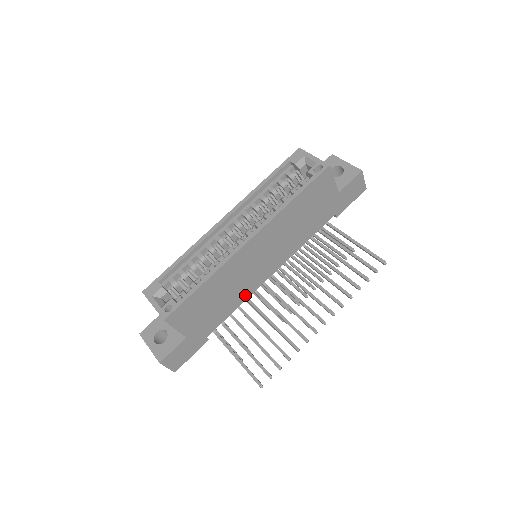
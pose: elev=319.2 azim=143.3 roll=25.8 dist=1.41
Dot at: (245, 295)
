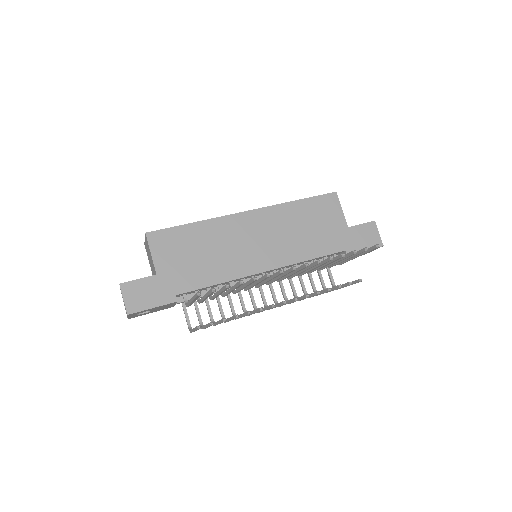
Dot at: (231, 274)
